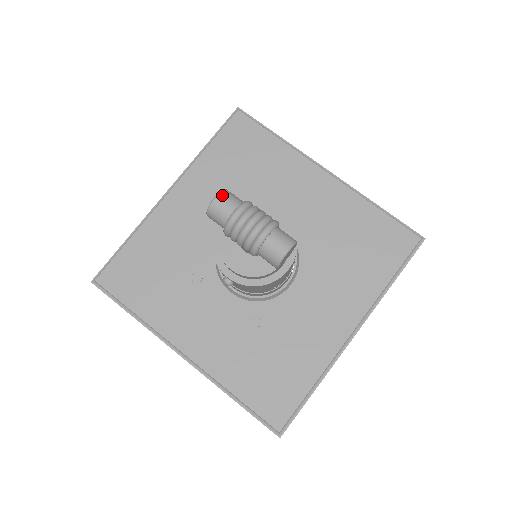
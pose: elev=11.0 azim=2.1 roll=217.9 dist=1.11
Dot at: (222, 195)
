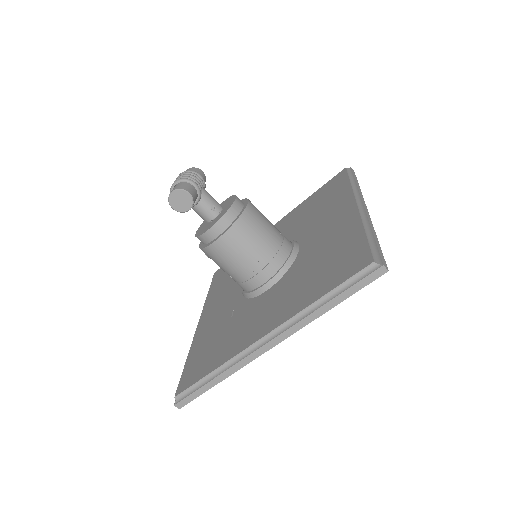
Dot at: (190, 169)
